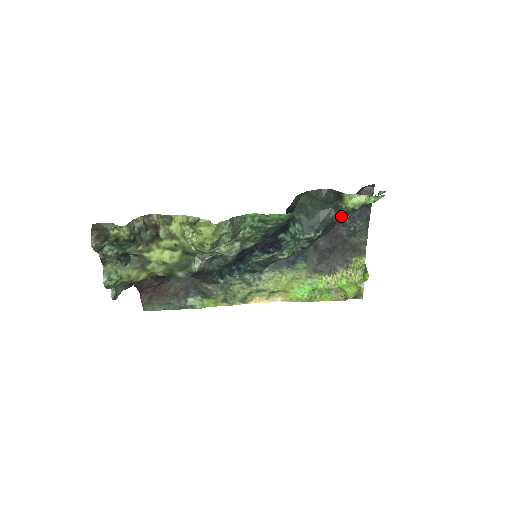
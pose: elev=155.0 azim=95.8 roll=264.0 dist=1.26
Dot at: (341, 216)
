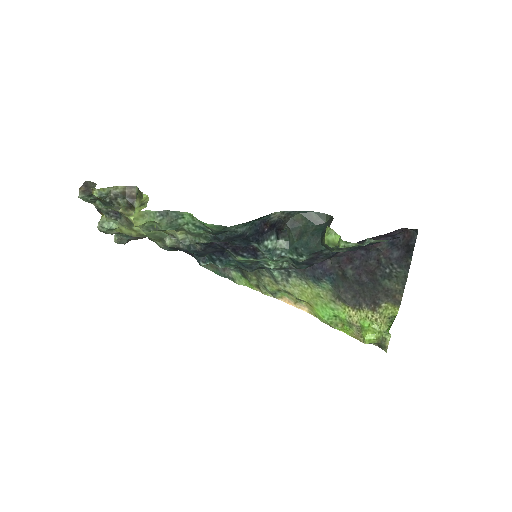
Dot at: (377, 252)
